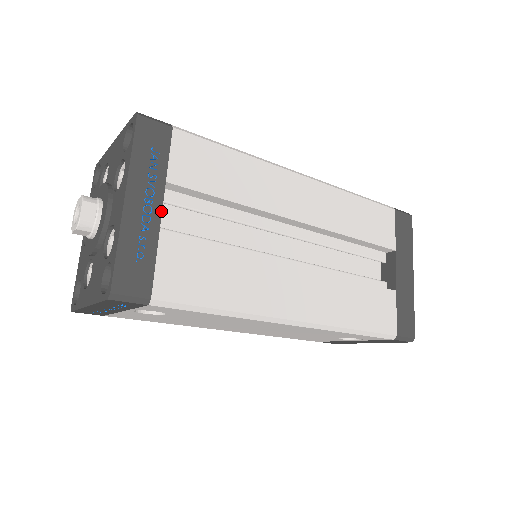
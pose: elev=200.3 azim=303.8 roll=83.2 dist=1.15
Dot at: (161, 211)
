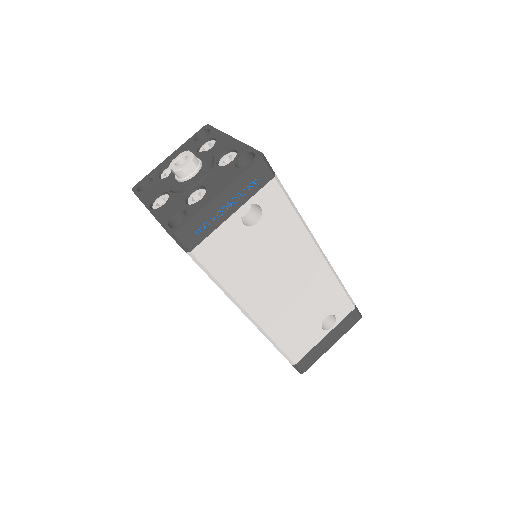
Dot at: occluded
